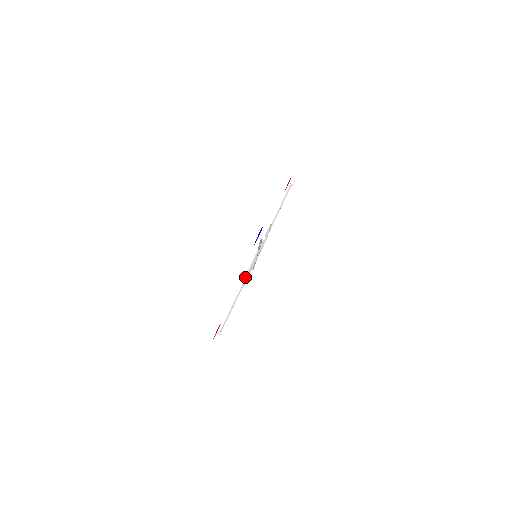
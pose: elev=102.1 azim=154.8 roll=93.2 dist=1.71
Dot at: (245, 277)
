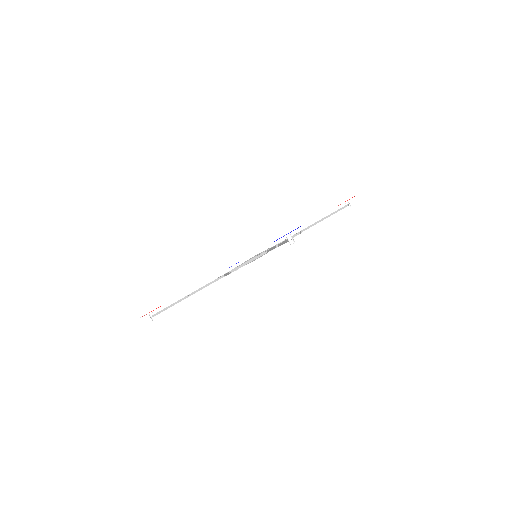
Dot at: occluded
